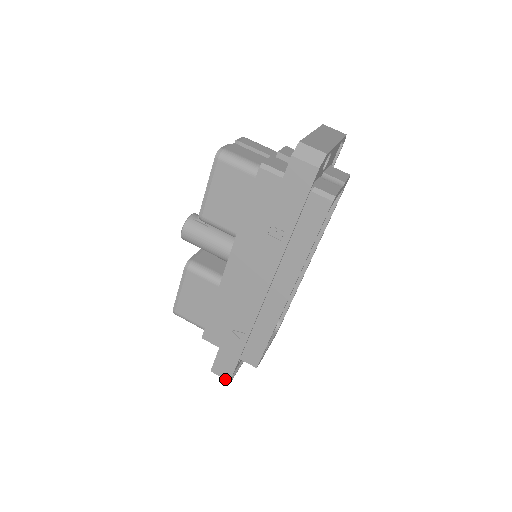
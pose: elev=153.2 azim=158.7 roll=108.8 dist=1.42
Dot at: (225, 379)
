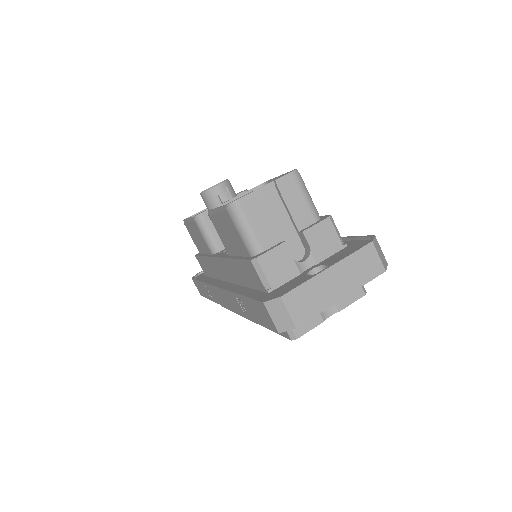
Dot at: (199, 291)
